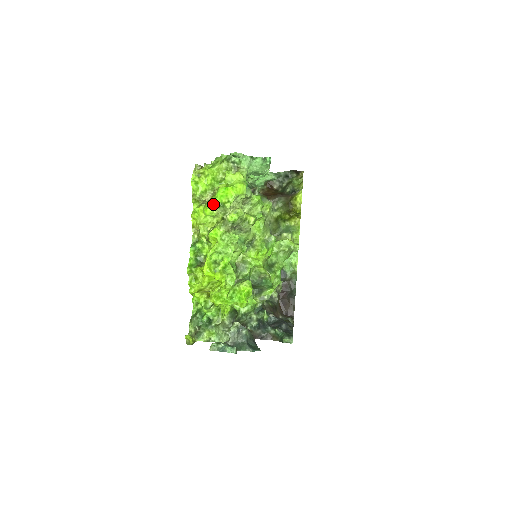
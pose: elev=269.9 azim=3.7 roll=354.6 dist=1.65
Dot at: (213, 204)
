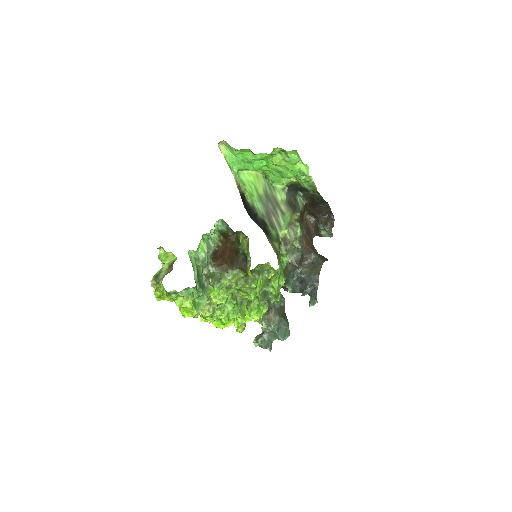
Dot at: occluded
